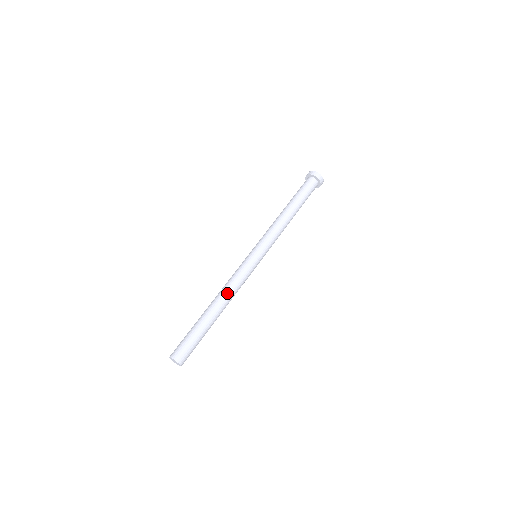
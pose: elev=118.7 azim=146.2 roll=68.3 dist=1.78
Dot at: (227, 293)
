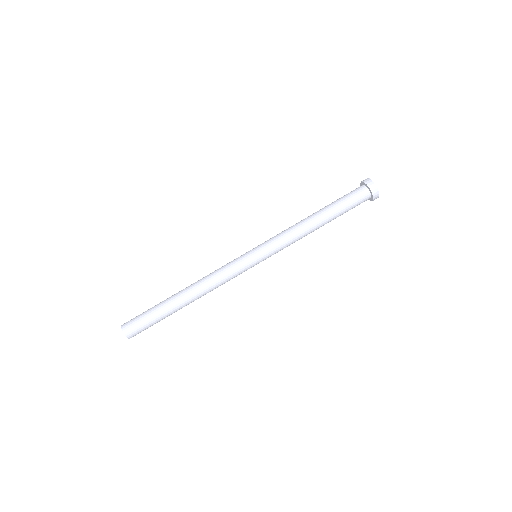
Dot at: (206, 290)
